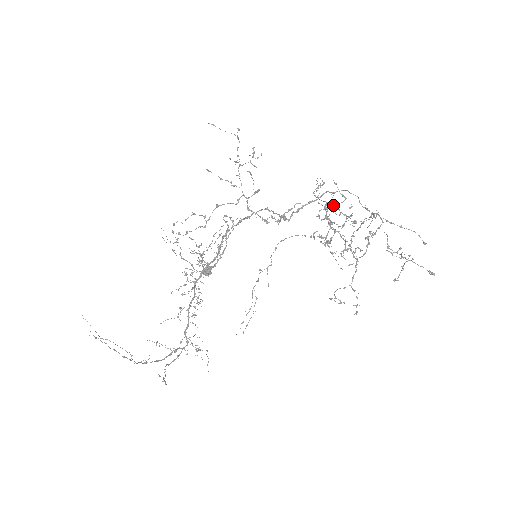
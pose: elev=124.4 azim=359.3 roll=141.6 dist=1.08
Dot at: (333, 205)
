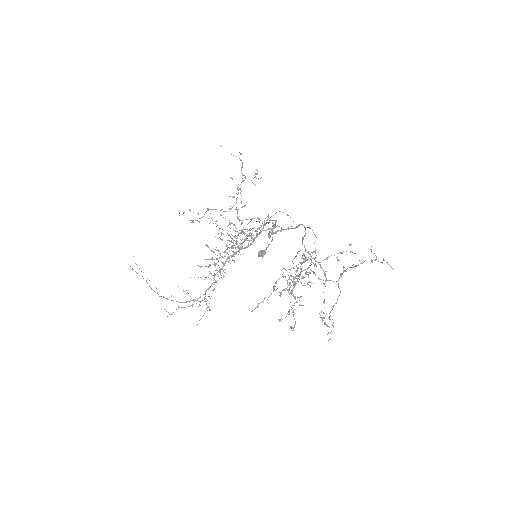
Dot at: (228, 240)
